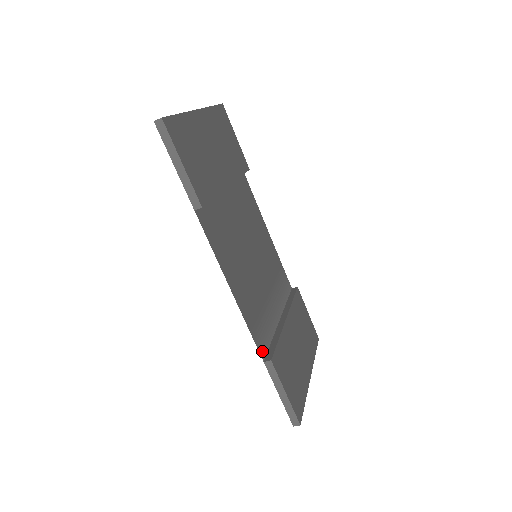
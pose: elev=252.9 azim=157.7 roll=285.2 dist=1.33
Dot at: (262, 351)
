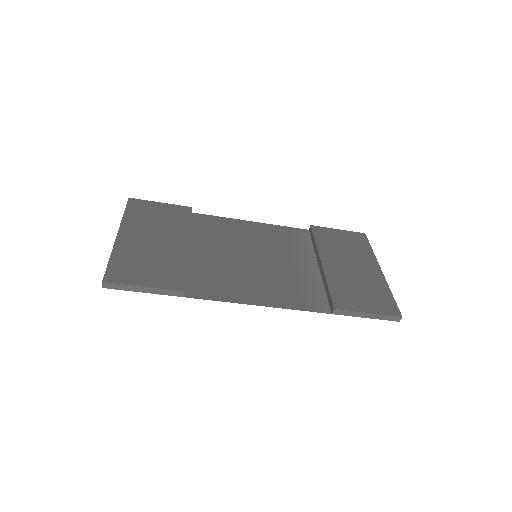
Dot at: (324, 309)
